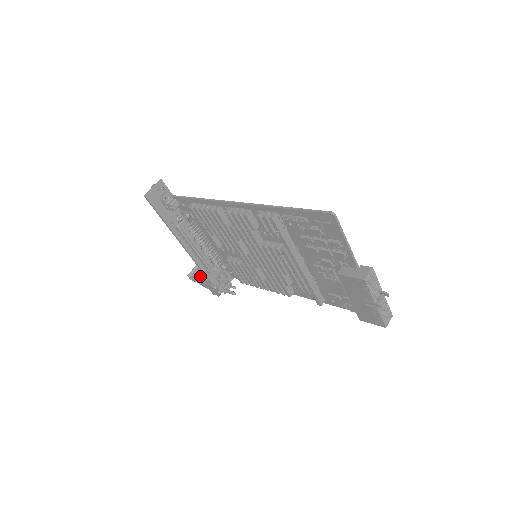
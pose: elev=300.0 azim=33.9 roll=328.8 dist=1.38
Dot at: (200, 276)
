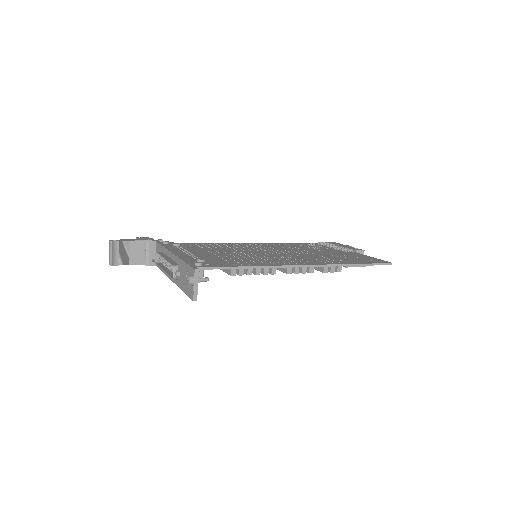
Dot at: (130, 260)
